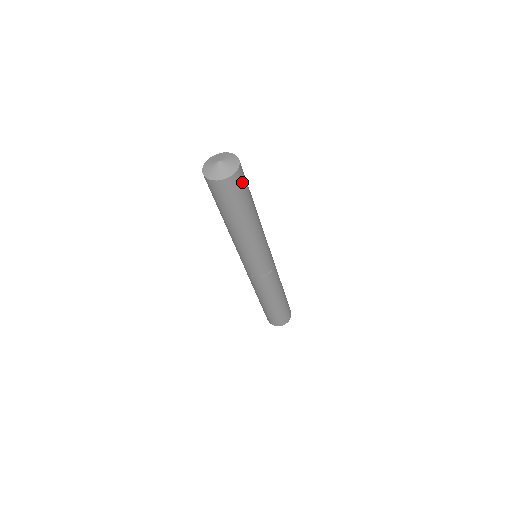
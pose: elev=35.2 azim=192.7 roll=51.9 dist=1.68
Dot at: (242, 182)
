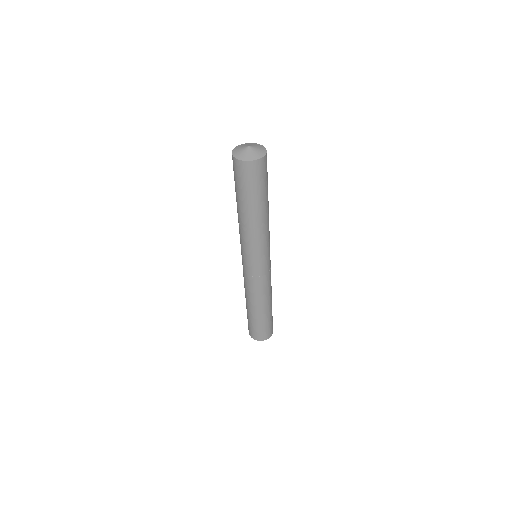
Dot at: (264, 171)
